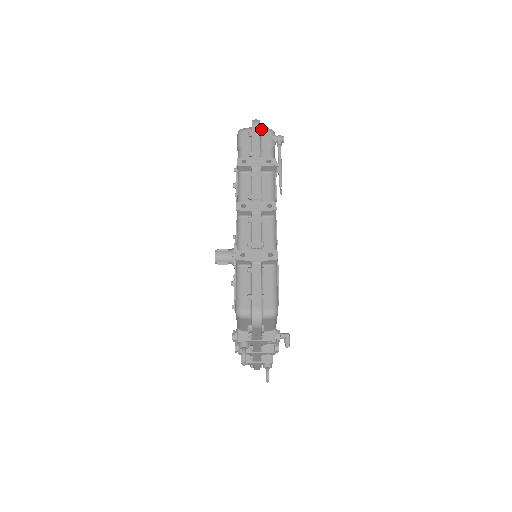
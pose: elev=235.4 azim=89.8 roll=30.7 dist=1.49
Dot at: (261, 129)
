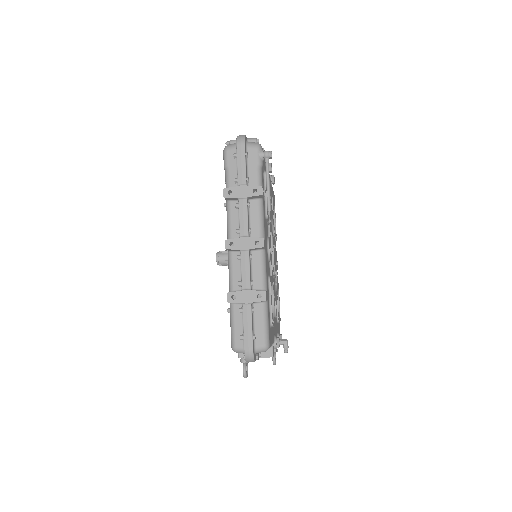
Dot at: (247, 147)
